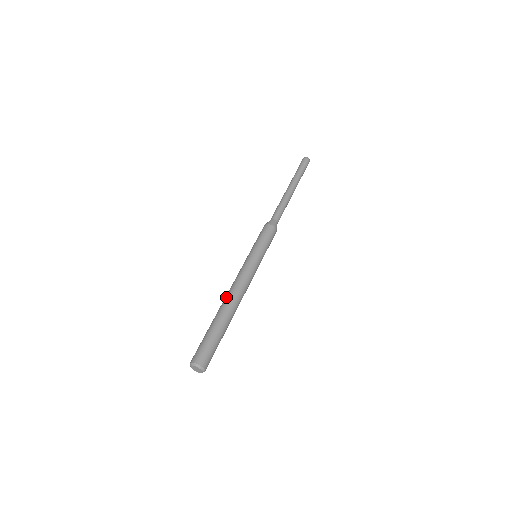
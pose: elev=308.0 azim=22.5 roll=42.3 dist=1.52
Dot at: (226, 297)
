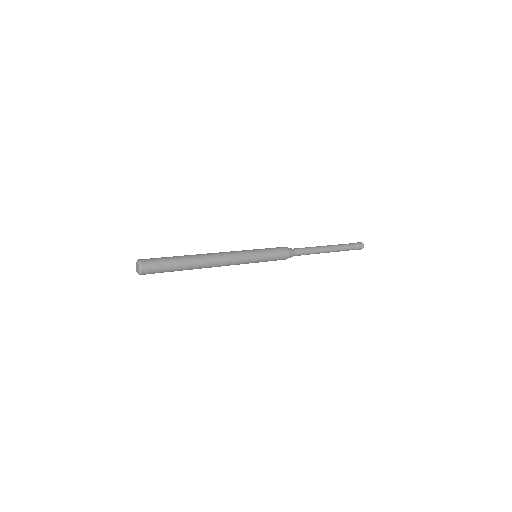
Dot at: occluded
